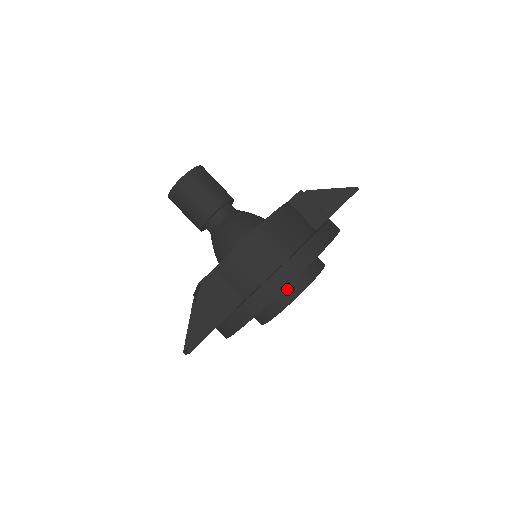
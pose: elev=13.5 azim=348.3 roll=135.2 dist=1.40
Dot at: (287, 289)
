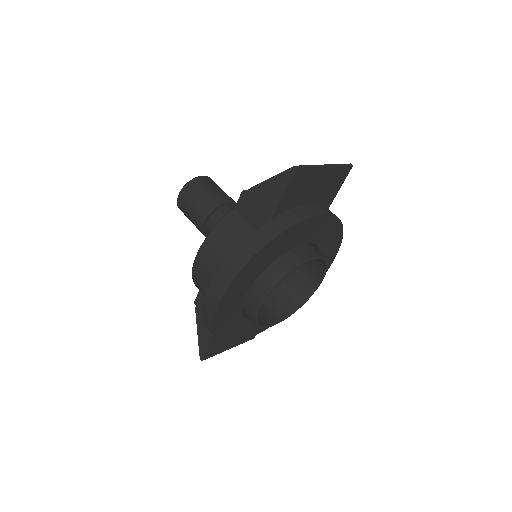
Dot at: (247, 307)
